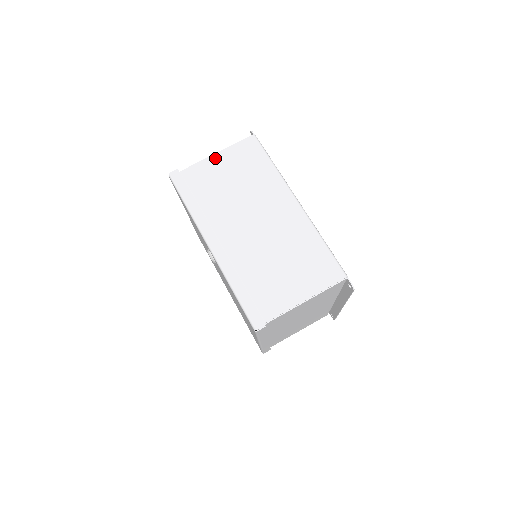
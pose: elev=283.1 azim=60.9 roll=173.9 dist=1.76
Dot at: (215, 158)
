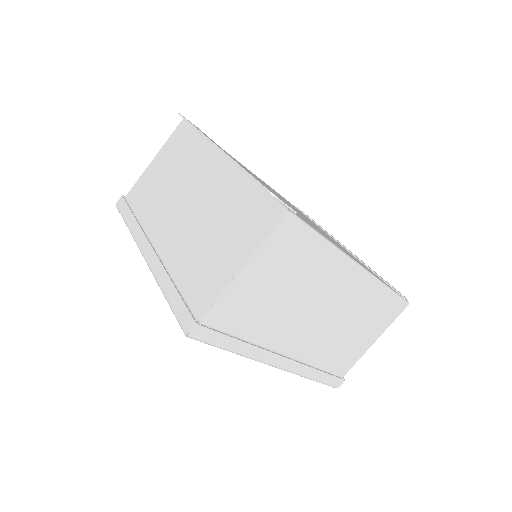
Dot at: (243, 278)
